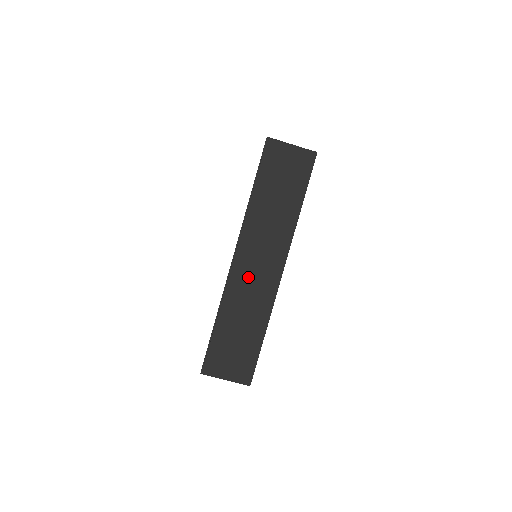
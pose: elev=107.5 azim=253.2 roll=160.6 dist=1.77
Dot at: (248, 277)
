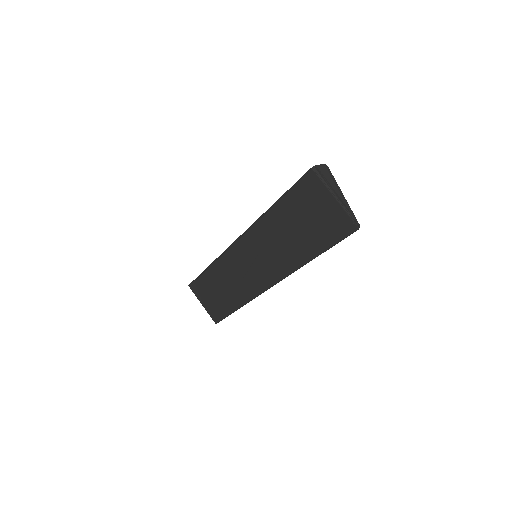
Dot at: (241, 265)
